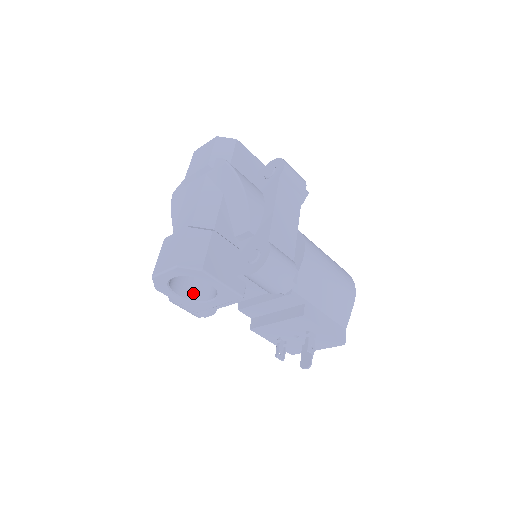
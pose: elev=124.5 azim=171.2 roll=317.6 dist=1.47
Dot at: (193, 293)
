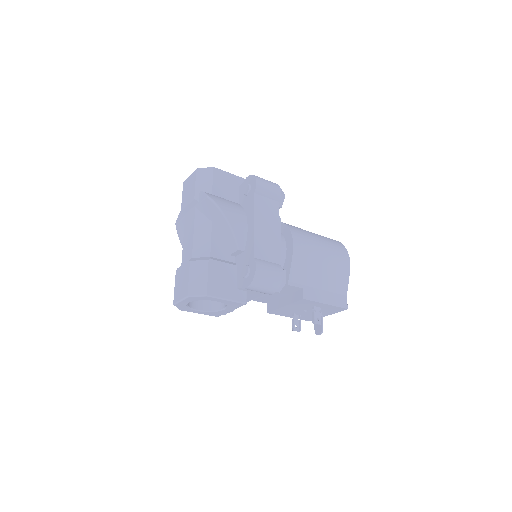
Dot at: (210, 305)
